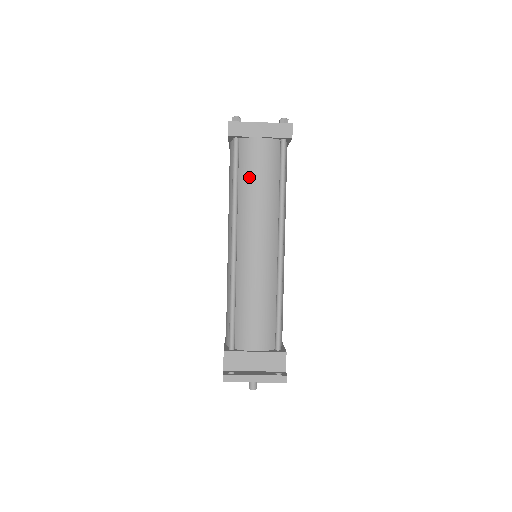
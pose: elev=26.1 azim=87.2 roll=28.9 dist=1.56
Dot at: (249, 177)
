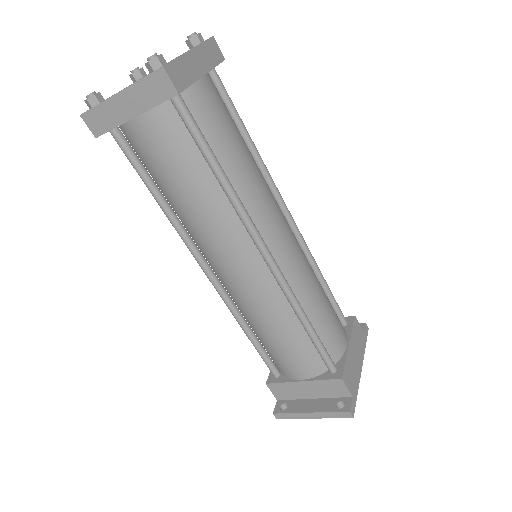
Dot at: (164, 183)
